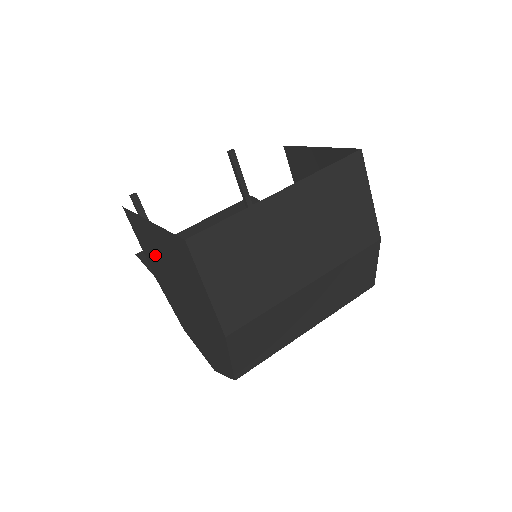
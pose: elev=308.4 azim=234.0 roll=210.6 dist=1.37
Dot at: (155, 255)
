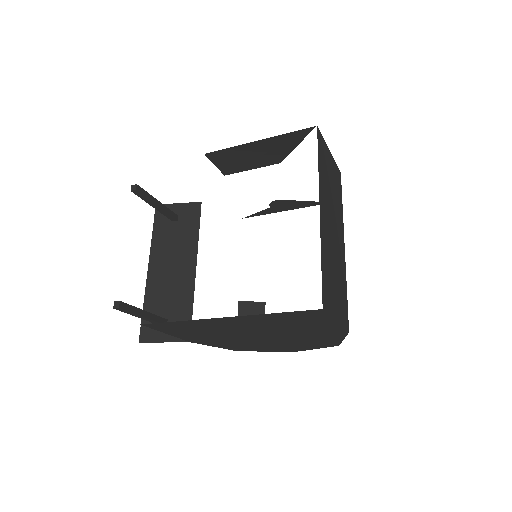
Dot at: (213, 331)
